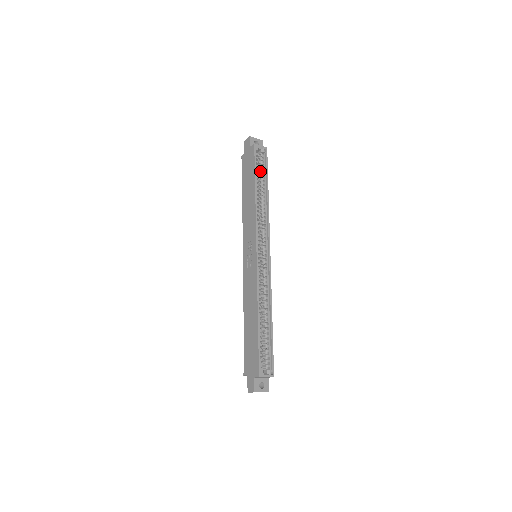
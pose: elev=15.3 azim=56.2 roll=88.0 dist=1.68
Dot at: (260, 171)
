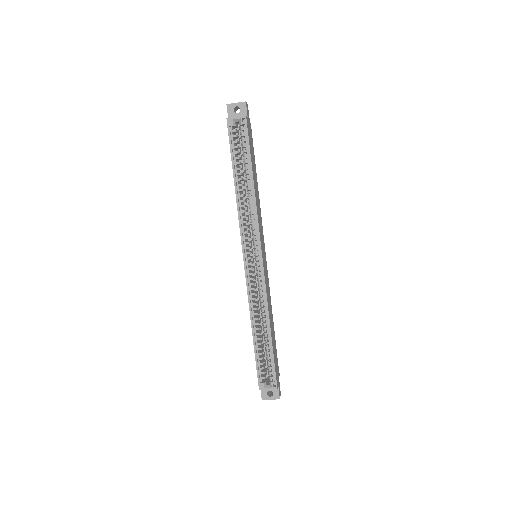
Dot at: occluded
